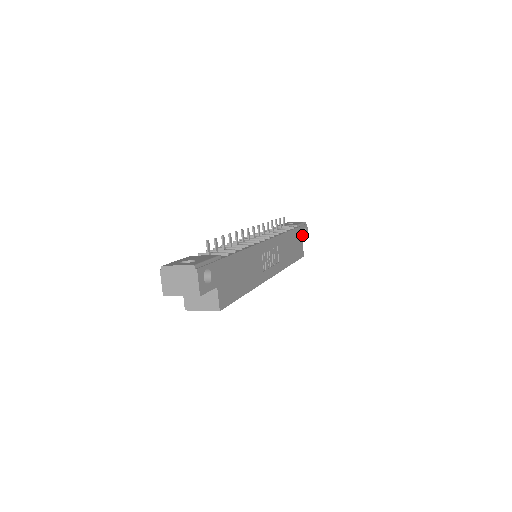
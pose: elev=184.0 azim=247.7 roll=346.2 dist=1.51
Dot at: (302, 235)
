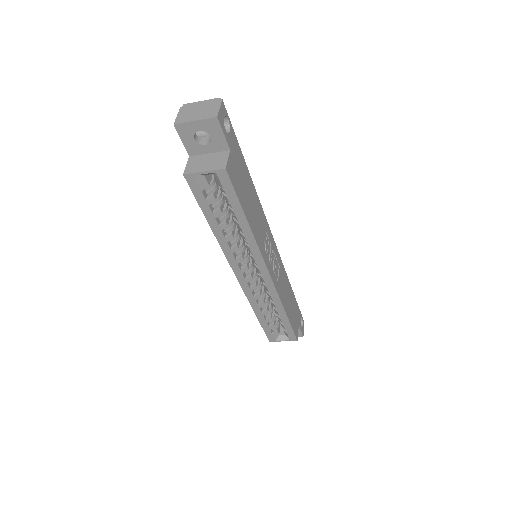
Dot at: (299, 319)
